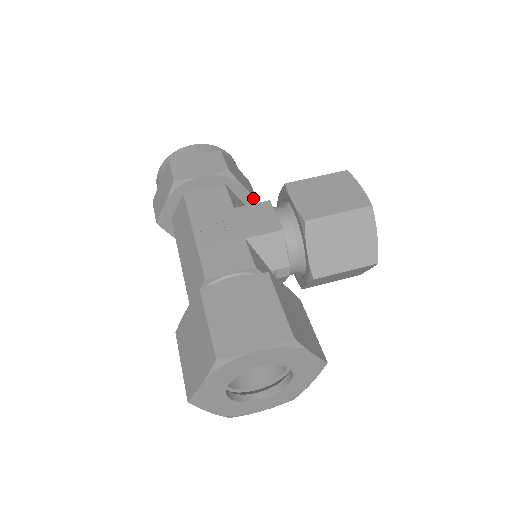
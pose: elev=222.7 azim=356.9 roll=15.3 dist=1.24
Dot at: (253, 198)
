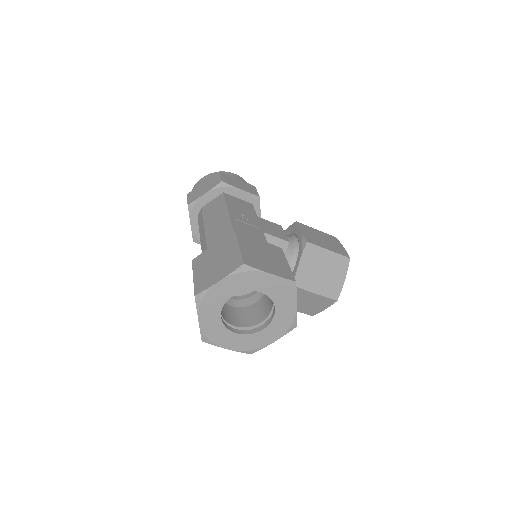
Dot at: occluded
